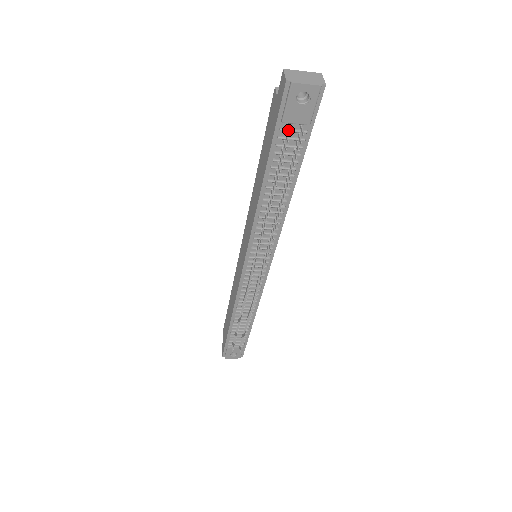
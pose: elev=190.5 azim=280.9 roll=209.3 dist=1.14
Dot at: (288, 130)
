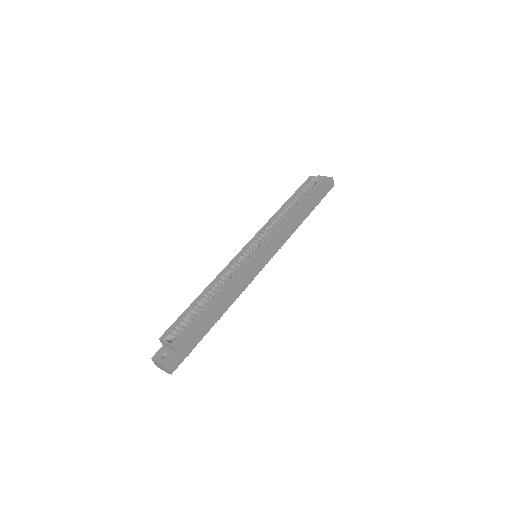
Dot at: occluded
